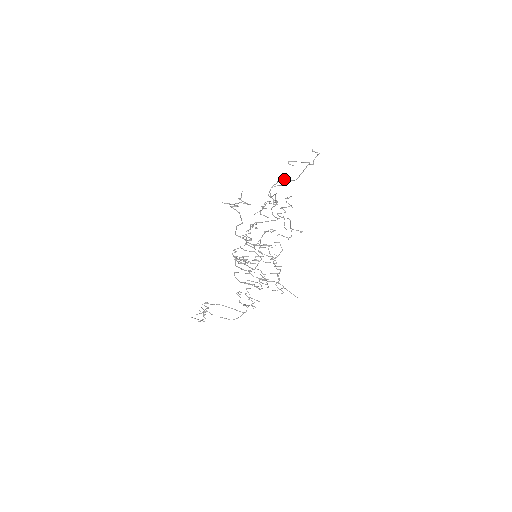
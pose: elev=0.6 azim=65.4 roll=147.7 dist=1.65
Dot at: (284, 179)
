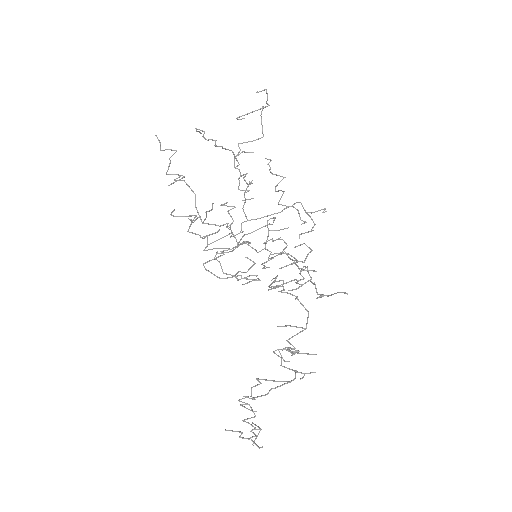
Dot at: (246, 142)
